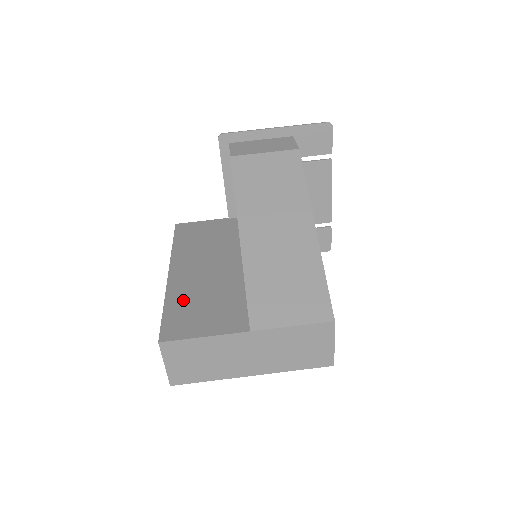
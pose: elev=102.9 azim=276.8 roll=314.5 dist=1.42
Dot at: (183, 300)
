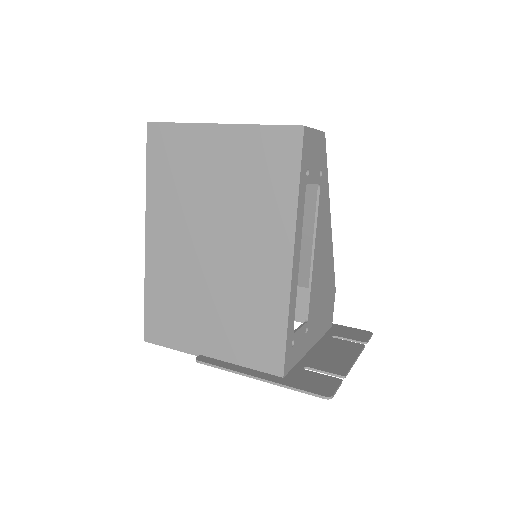
Dot at: occluded
